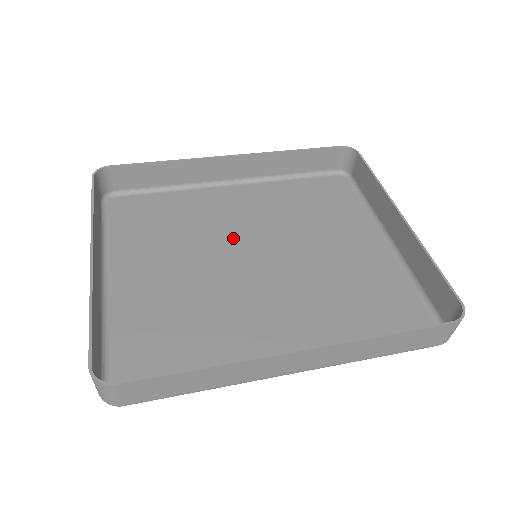
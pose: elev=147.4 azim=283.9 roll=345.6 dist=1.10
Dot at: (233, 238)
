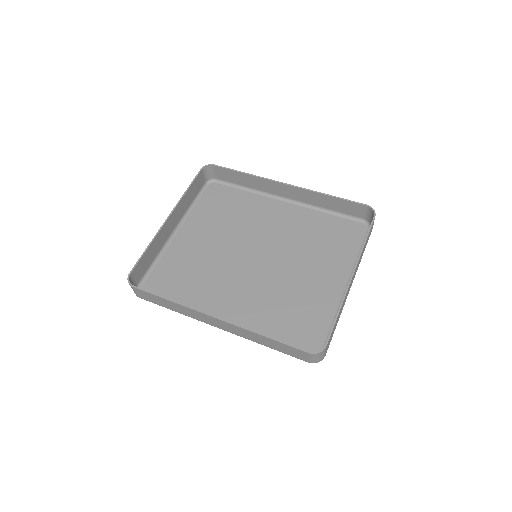
Dot at: (256, 238)
